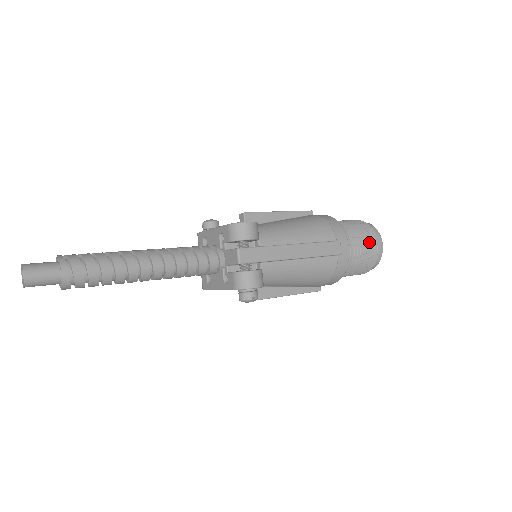
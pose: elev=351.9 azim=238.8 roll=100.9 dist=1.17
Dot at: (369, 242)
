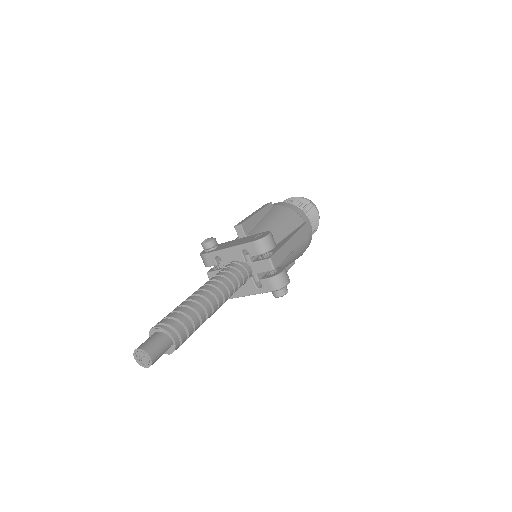
Dot at: (313, 213)
